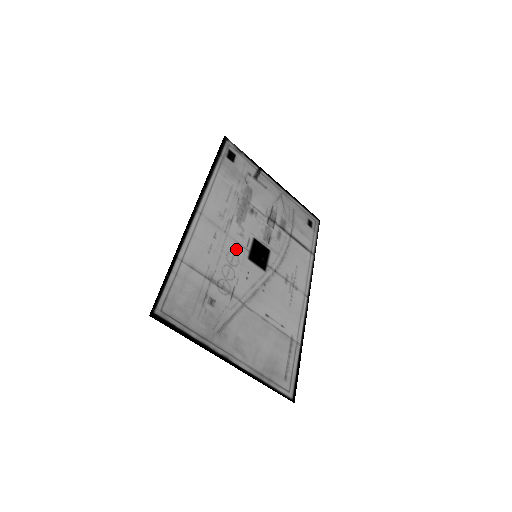
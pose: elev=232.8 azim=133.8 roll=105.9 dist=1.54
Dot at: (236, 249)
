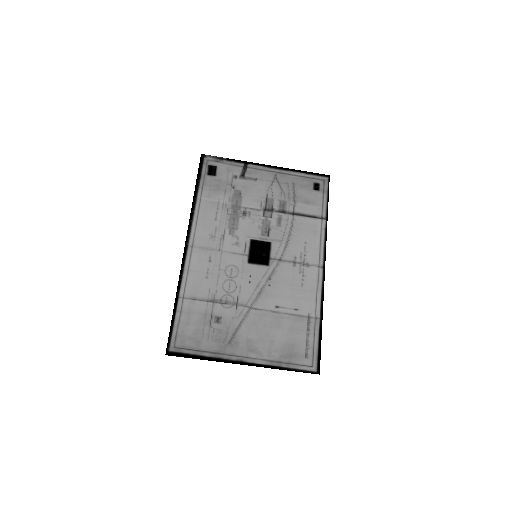
Dot at: (234, 260)
